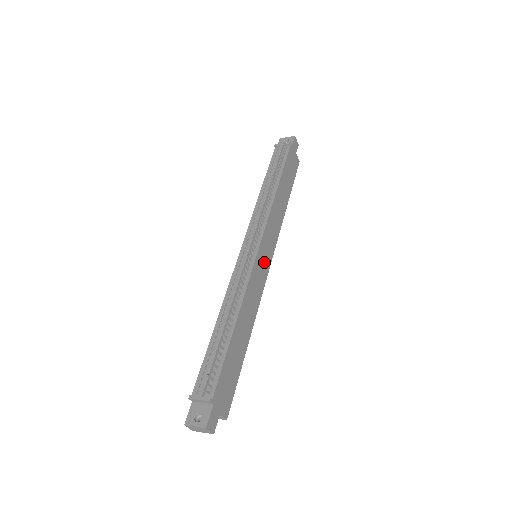
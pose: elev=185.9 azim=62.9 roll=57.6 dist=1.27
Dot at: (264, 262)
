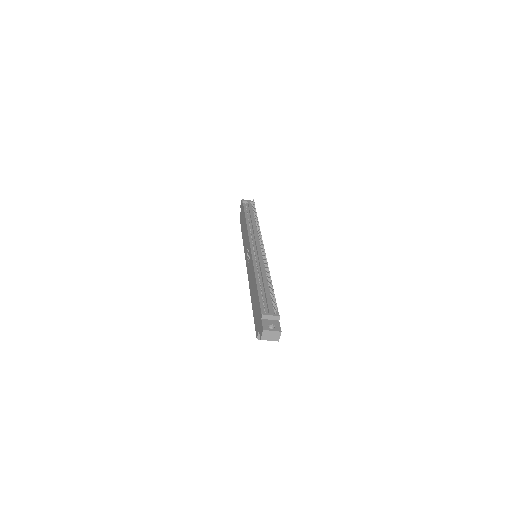
Dot at: occluded
